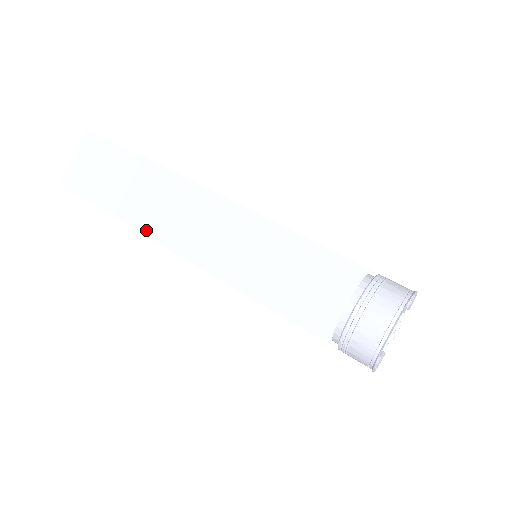
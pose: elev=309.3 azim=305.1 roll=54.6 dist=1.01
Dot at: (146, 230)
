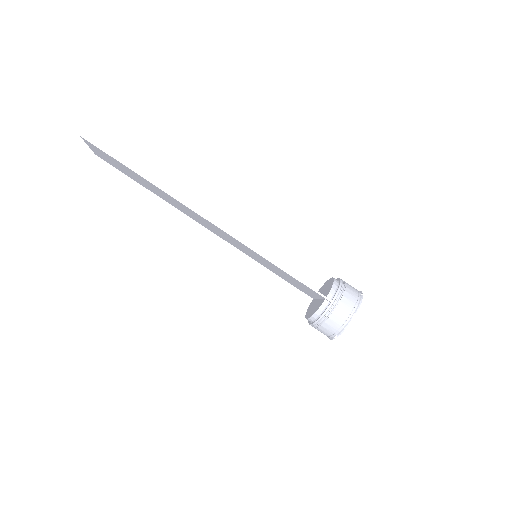
Dot at: occluded
